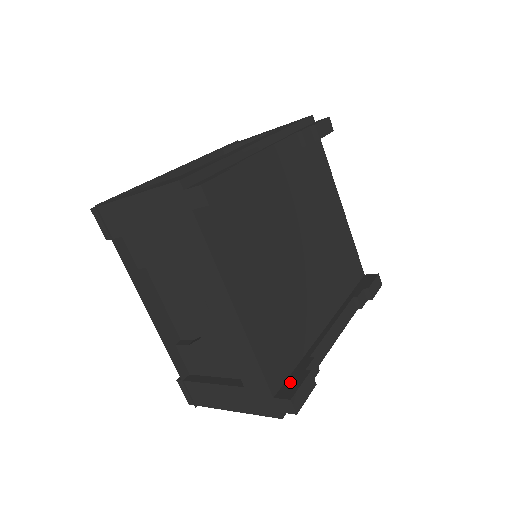
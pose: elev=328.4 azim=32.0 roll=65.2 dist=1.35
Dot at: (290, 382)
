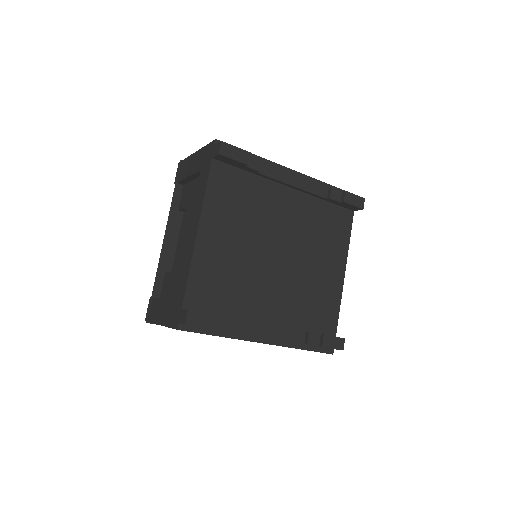
Dot at: occluded
